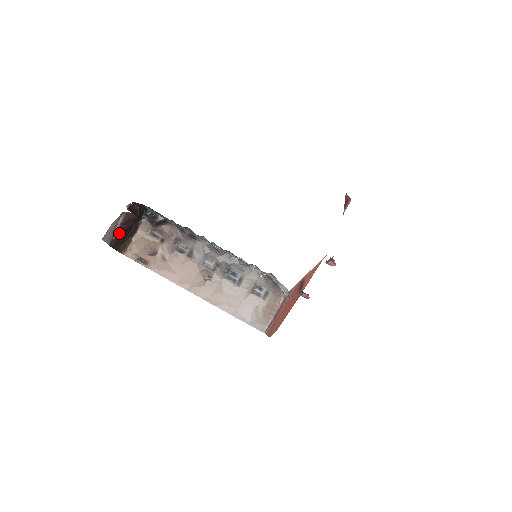
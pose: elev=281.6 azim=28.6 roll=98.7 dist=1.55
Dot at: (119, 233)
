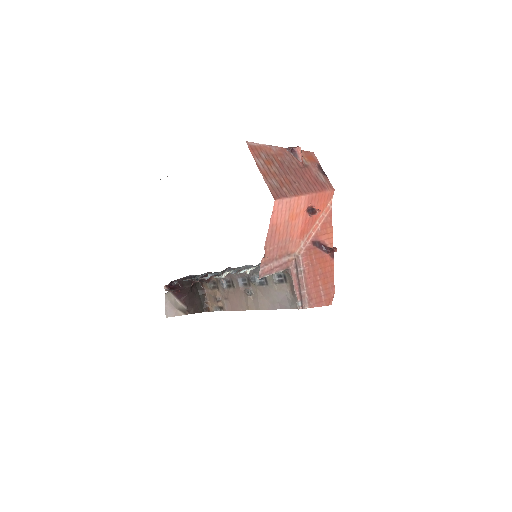
Dot at: (185, 304)
